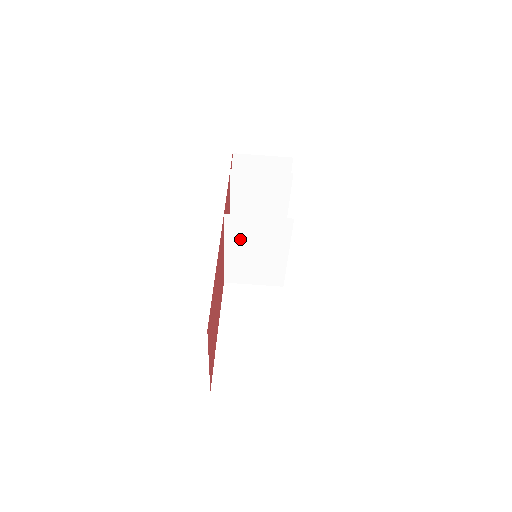
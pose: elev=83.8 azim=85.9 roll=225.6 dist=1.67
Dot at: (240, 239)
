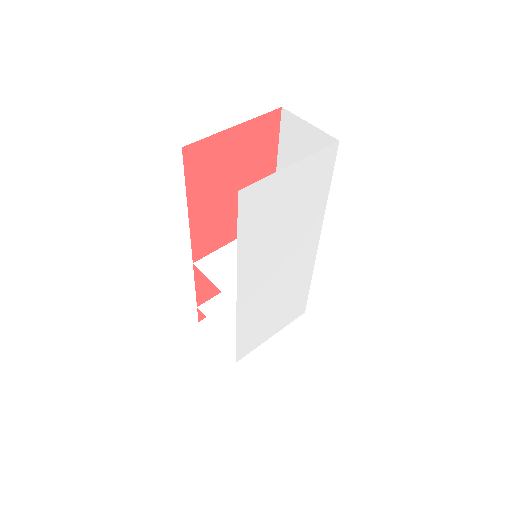
Dot at: occluded
